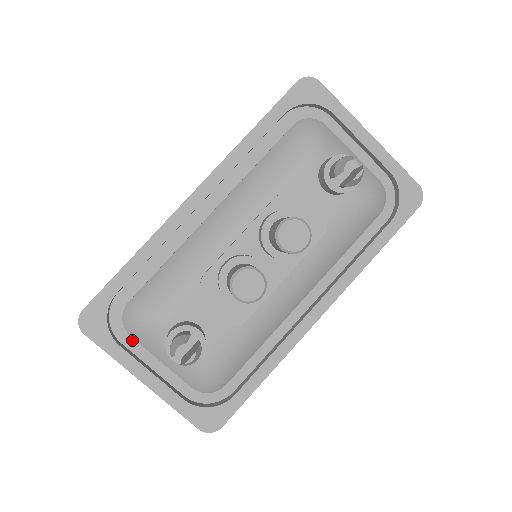
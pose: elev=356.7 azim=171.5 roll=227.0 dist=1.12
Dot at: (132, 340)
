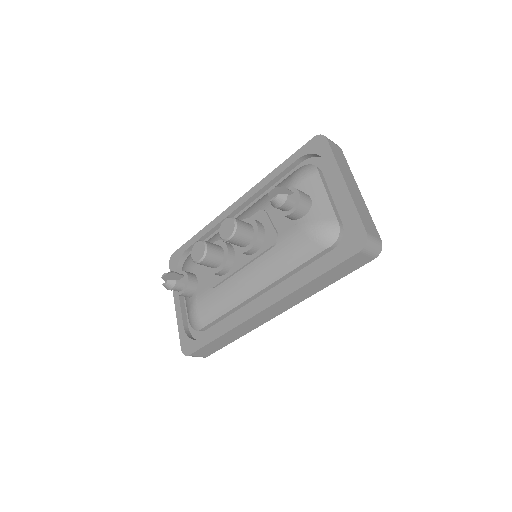
Dot at: occluded
